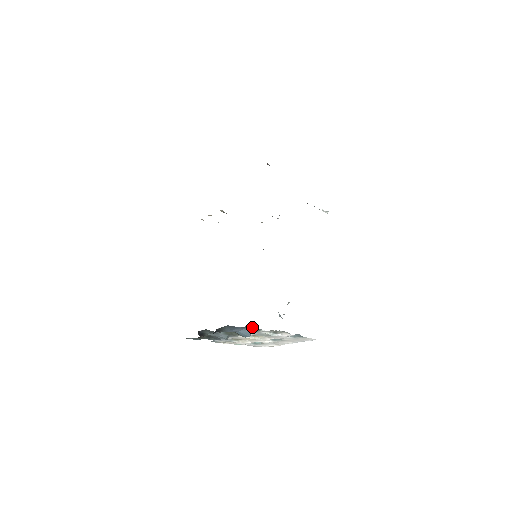
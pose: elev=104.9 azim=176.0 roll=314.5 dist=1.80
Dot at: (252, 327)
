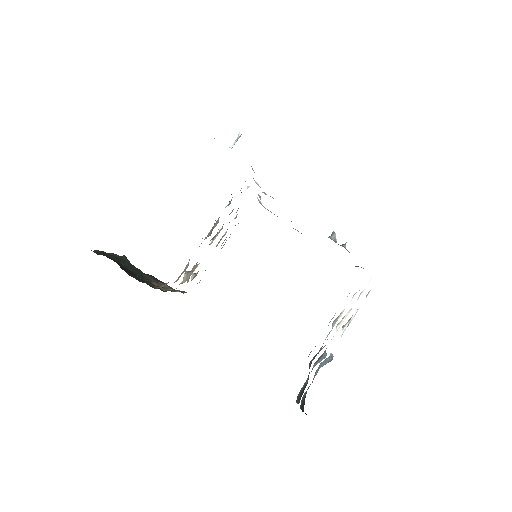
Dot at: occluded
